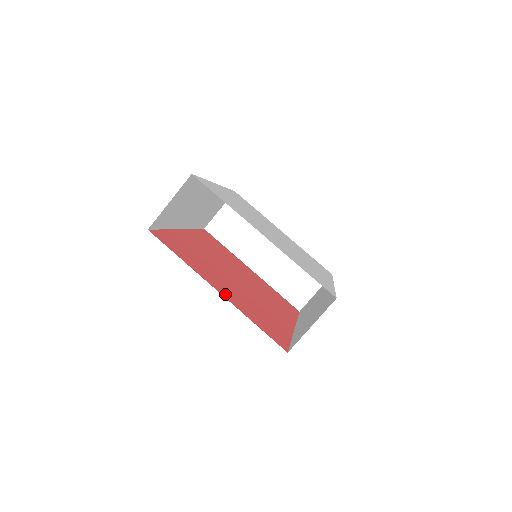
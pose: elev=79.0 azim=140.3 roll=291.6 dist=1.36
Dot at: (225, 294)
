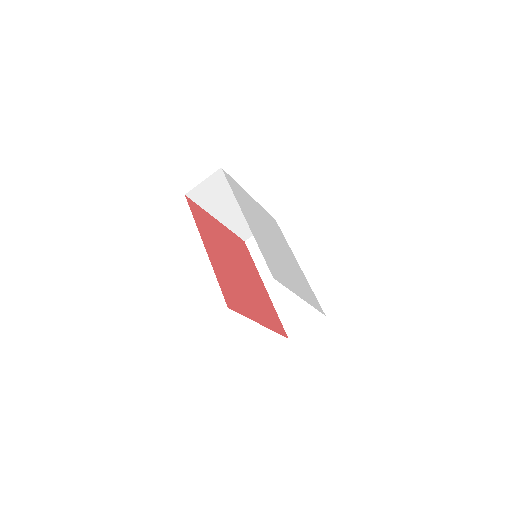
Dot at: (262, 321)
